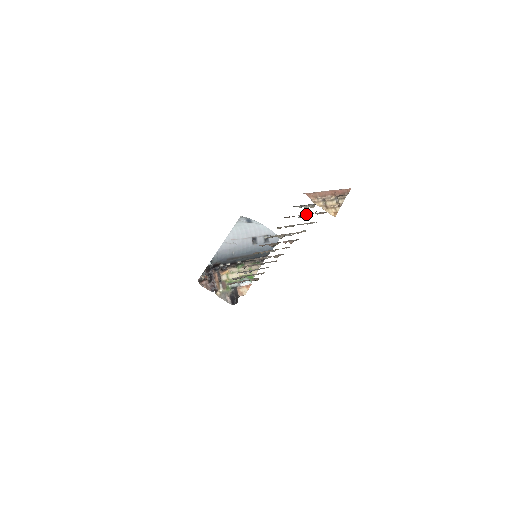
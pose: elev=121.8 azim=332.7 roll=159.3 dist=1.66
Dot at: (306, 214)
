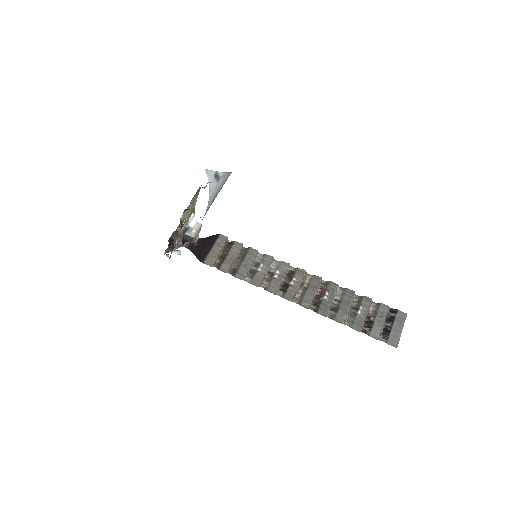
Dot at: (367, 315)
